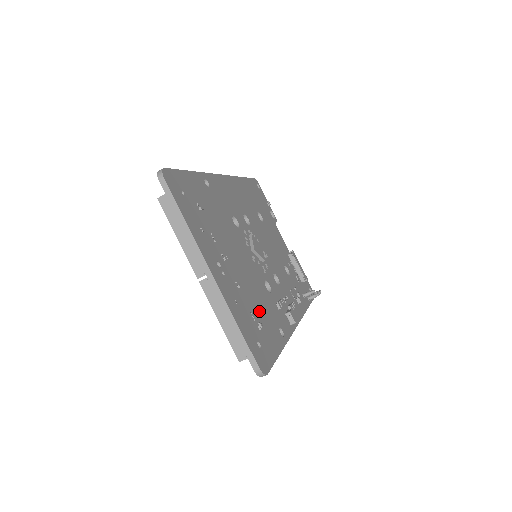
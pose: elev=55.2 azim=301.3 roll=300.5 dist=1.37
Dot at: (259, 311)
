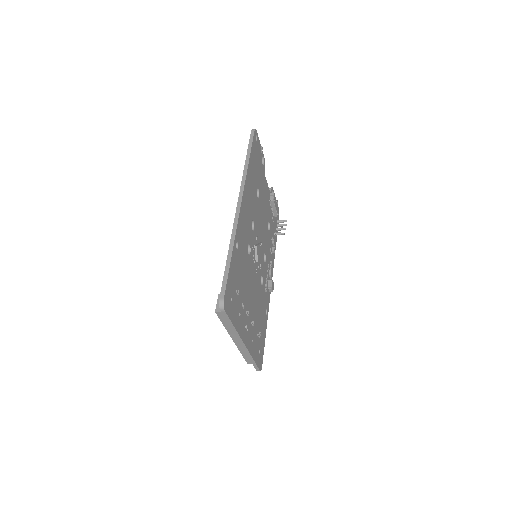
Dot at: (259, 320)
